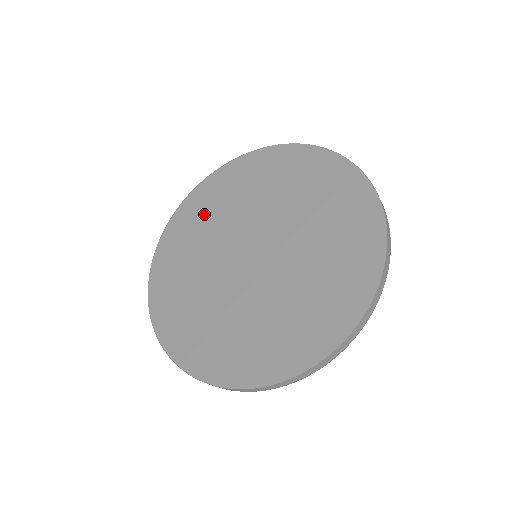
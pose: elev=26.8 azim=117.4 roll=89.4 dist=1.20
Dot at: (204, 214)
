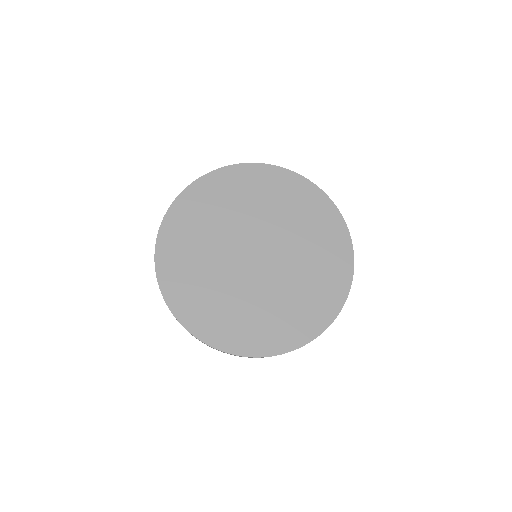
Dot at: (211, 206)
